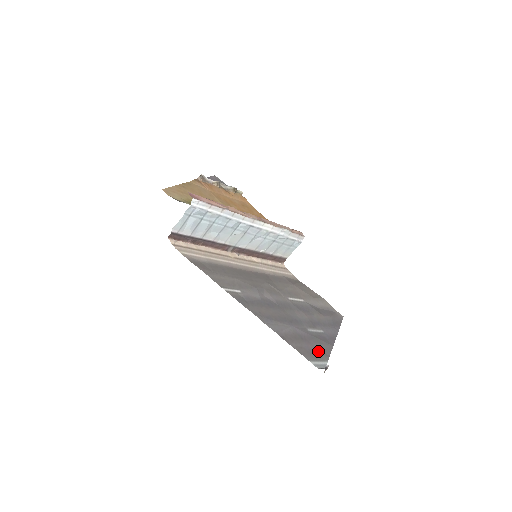
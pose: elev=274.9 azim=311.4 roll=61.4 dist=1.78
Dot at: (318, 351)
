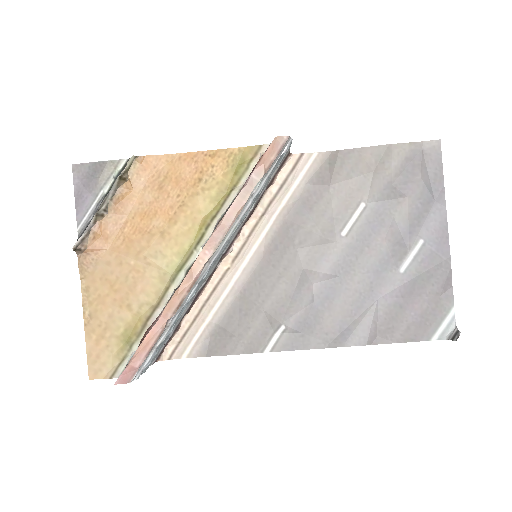
Dot at: (433, 301)
